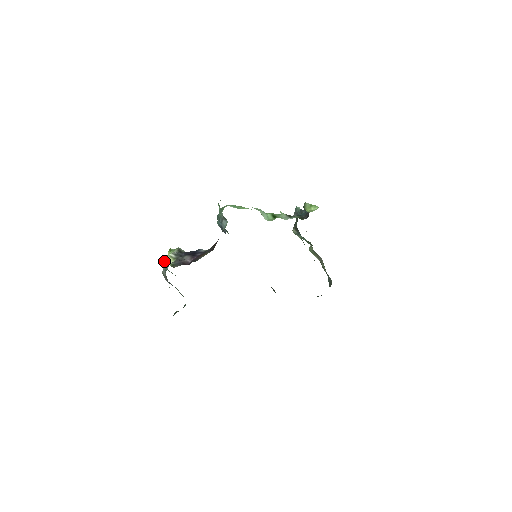
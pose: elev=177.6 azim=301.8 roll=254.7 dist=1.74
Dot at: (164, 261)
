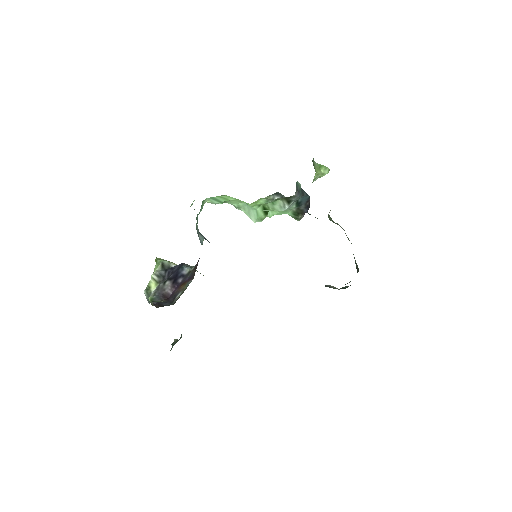
Dot at: (146, 287)
